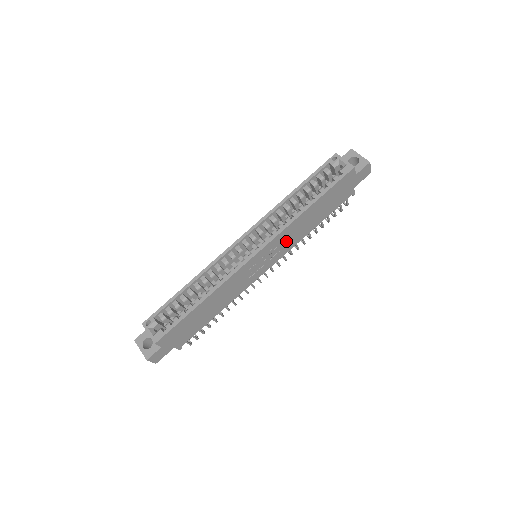
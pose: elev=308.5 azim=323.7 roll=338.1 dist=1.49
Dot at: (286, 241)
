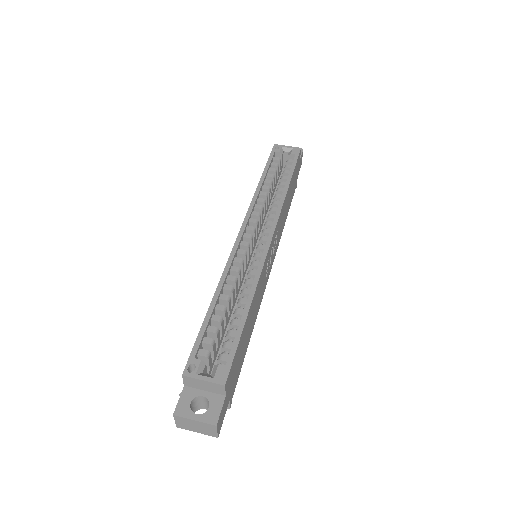
Dot at: (279, 229)
